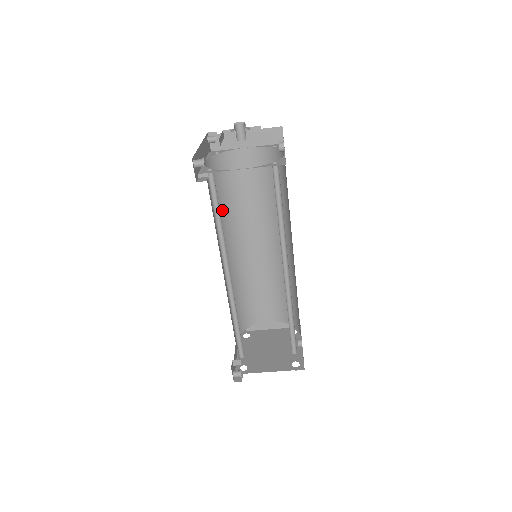
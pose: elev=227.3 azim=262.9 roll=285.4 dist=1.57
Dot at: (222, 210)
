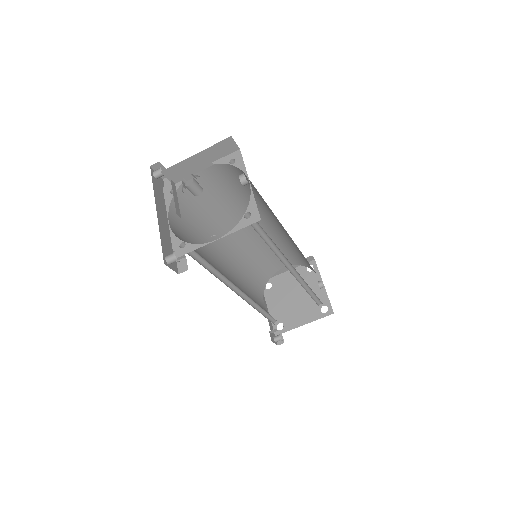
Dot at: (204, 230)
